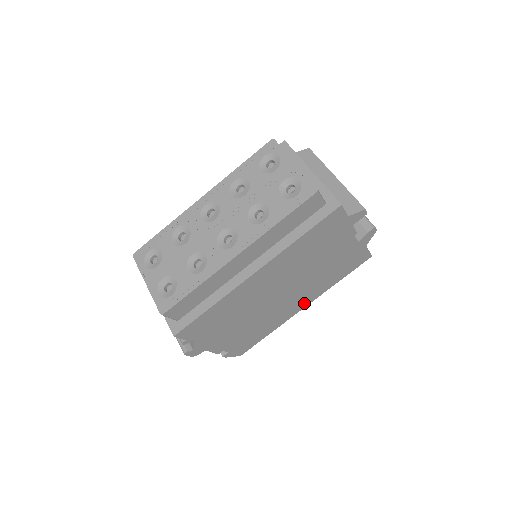
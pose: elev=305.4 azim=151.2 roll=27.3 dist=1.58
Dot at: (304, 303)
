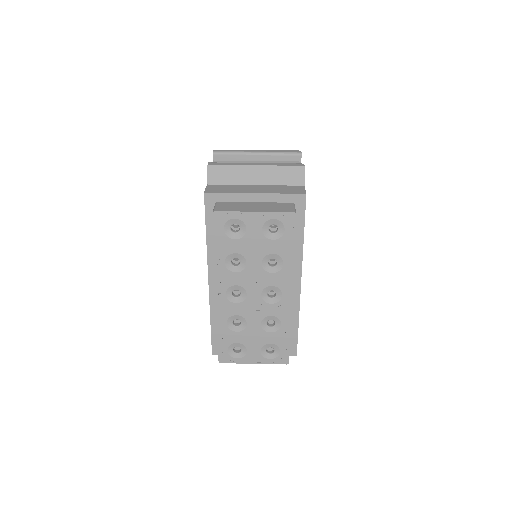
Dot at: occluded
